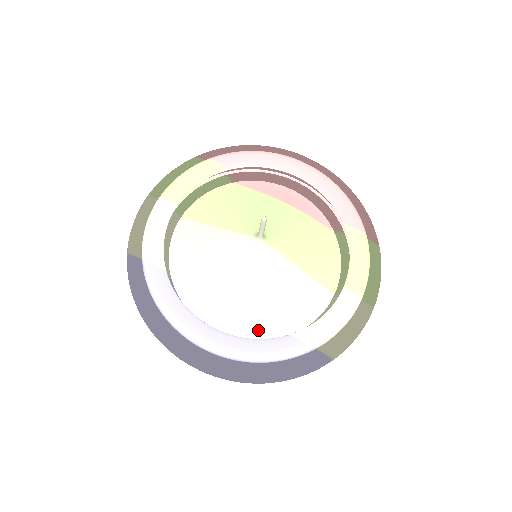
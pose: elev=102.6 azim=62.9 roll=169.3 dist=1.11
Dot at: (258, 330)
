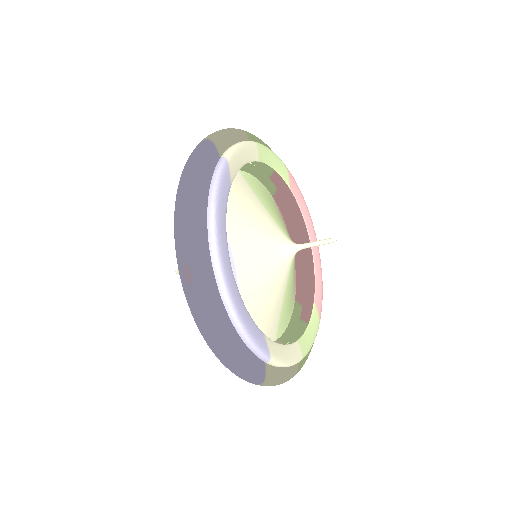
Dot at: occluded
